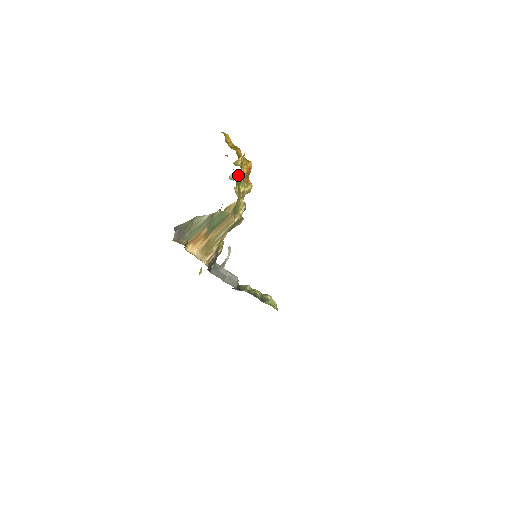
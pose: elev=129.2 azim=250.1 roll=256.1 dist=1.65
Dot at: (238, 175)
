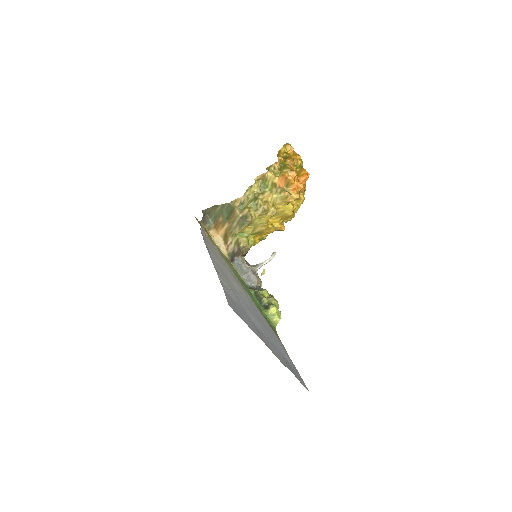
Dot at: (263, 178)
